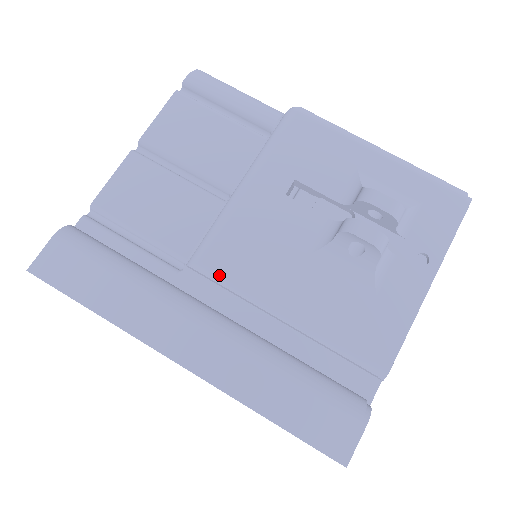
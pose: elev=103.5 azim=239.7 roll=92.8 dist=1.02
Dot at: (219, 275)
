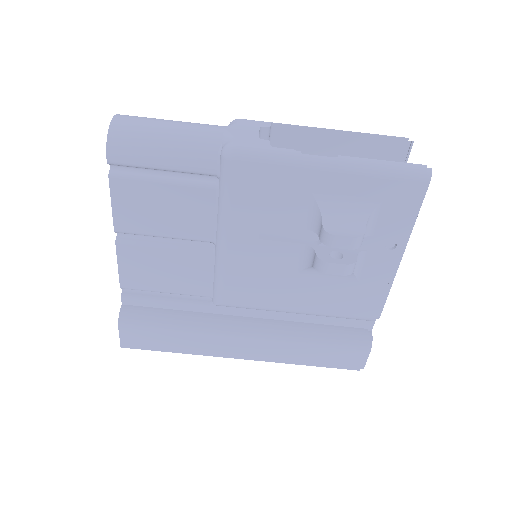
Dot at: (239, 306)
